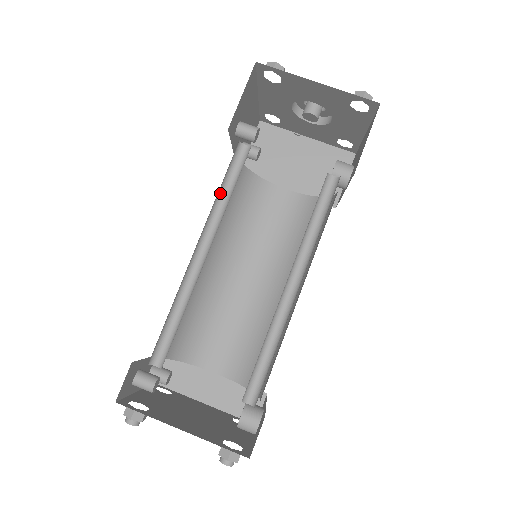
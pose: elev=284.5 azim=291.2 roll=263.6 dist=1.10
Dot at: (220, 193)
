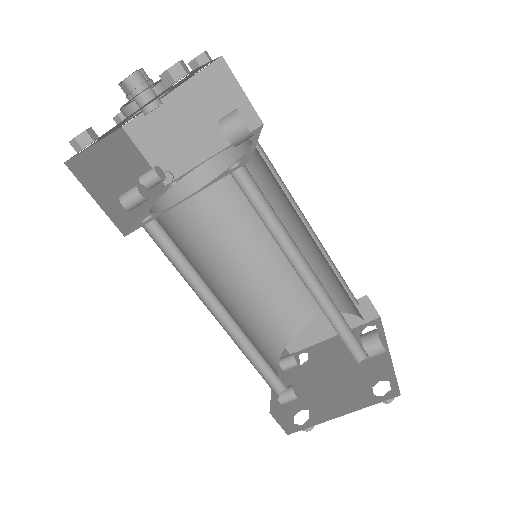
Dot at: (181, 269)
